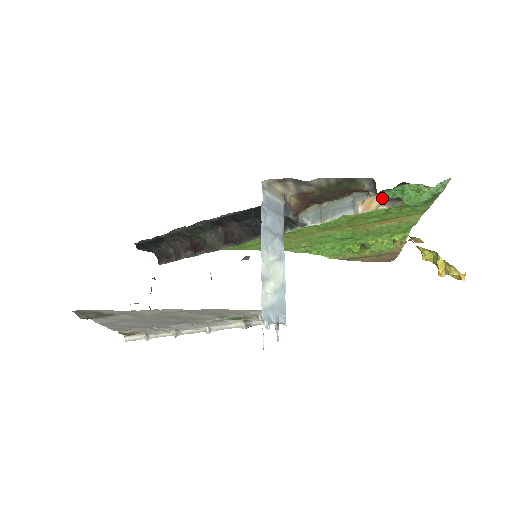
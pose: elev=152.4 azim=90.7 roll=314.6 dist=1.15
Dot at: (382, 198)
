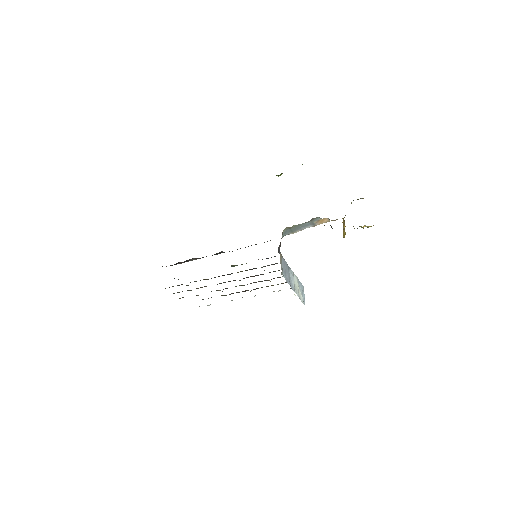
Dot at: occluded
